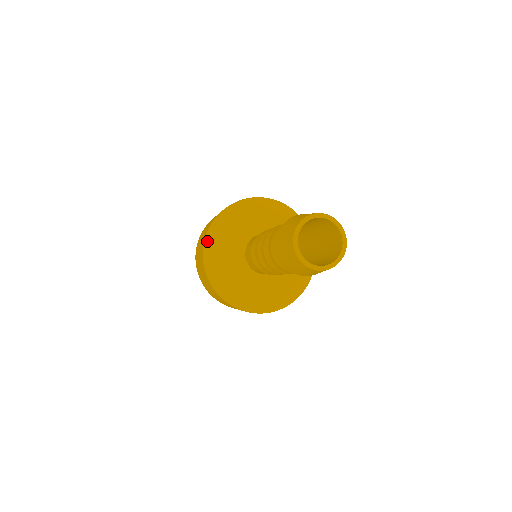
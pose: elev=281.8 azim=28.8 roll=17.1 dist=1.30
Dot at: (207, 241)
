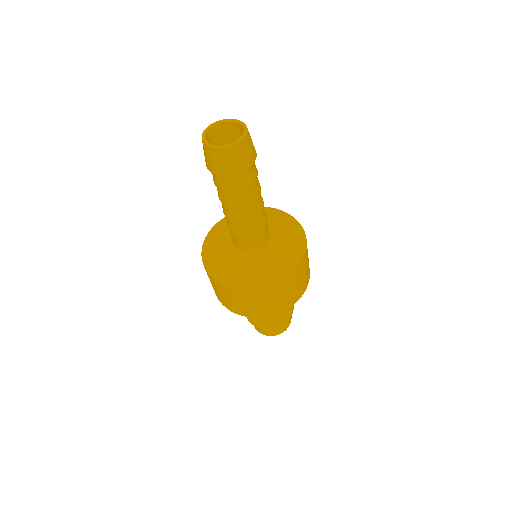
Dot at: (222, 220)
